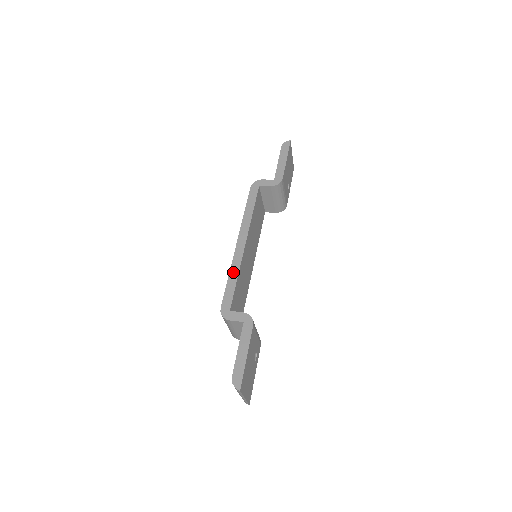
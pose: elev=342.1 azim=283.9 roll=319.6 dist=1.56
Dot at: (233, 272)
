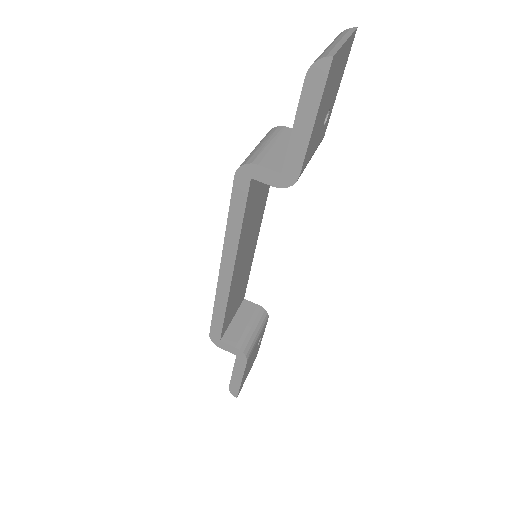
Dot at: (219, 305)
